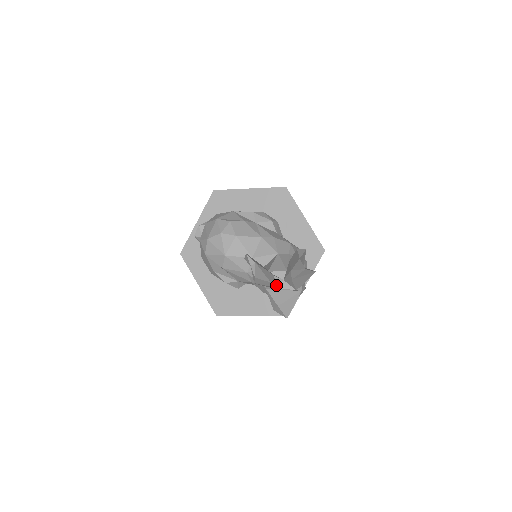
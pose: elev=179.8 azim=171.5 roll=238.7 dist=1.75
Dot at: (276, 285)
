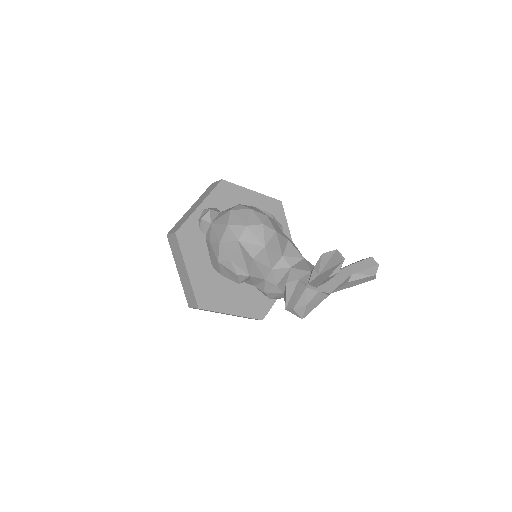
Dot at: occluded
